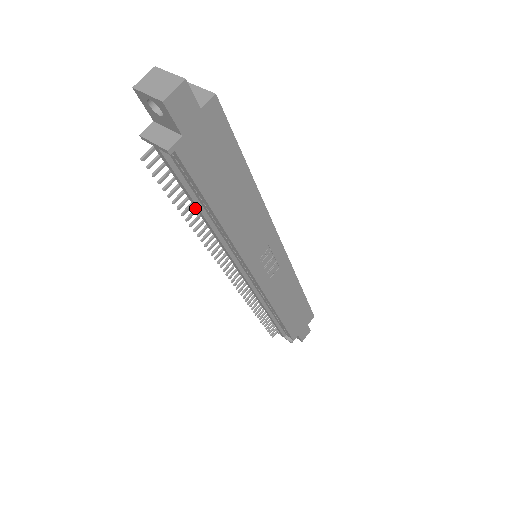
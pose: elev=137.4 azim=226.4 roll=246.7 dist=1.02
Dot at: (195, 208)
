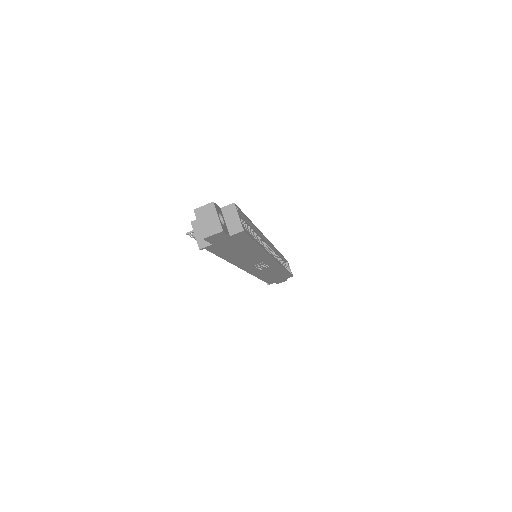
Dot at: occluded
